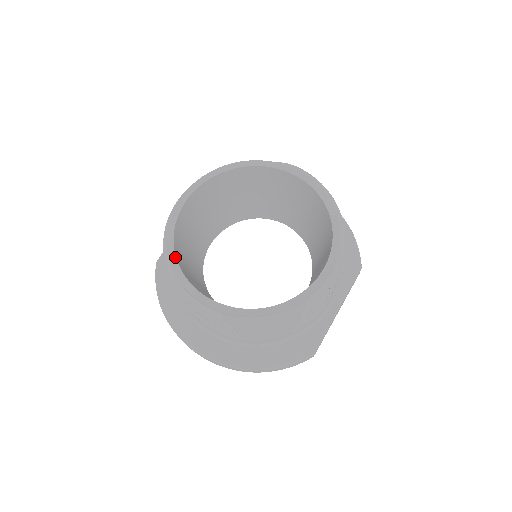
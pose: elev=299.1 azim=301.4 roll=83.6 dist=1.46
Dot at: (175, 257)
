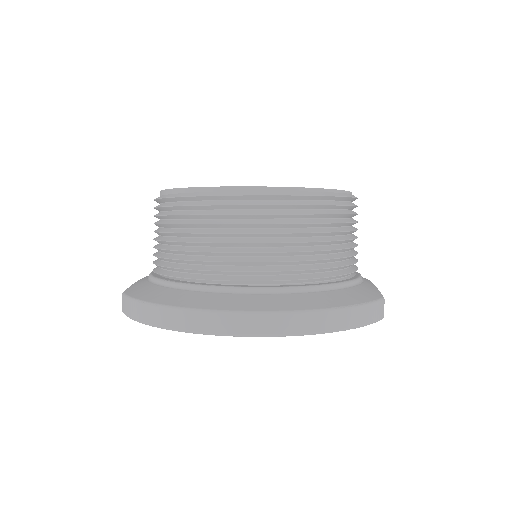
Dot at: occluded
